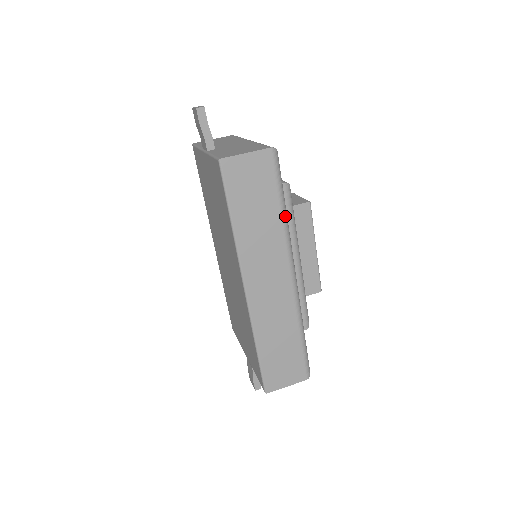
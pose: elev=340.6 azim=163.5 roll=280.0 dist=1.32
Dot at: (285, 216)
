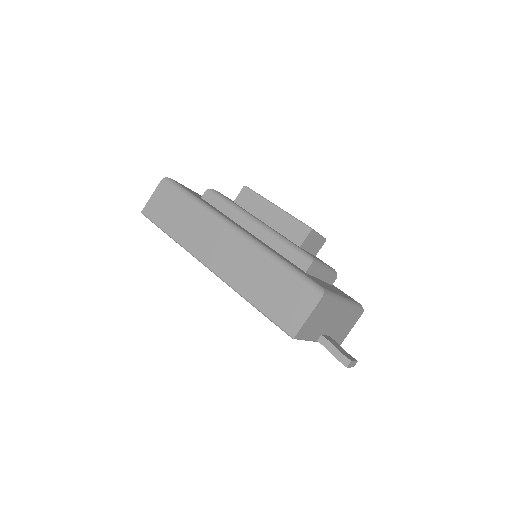
Dot at: (198, 202)
